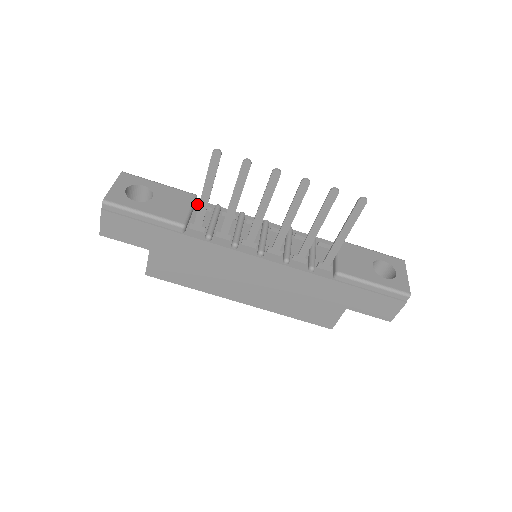
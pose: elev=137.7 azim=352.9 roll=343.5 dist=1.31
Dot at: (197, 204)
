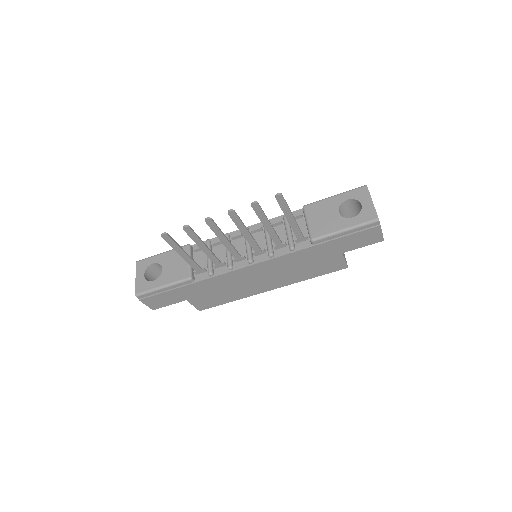
Dot at: occluded
